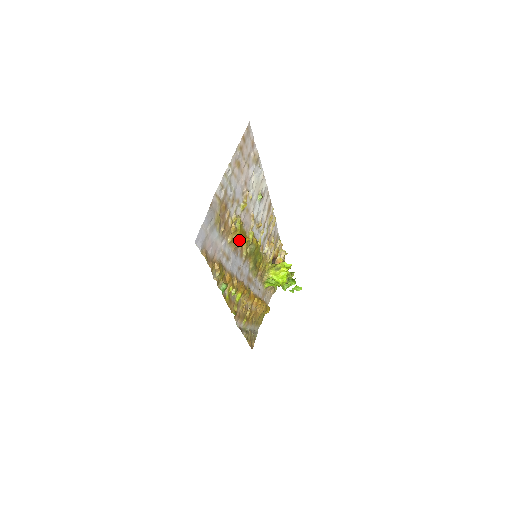
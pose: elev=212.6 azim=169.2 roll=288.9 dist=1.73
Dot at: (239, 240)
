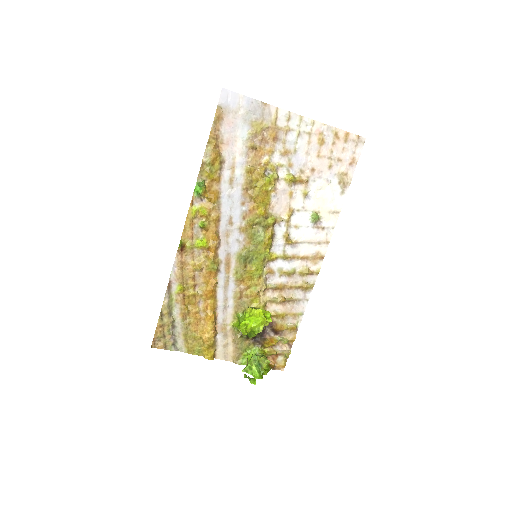
Dot at: (256, 192)
